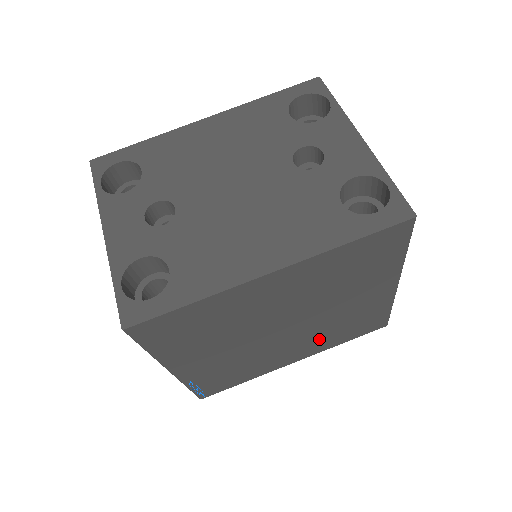
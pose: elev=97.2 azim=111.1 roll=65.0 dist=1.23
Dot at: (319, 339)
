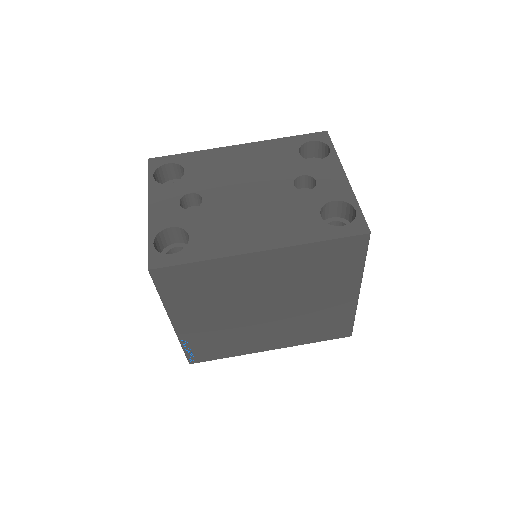
Dot at: (293, 331)
